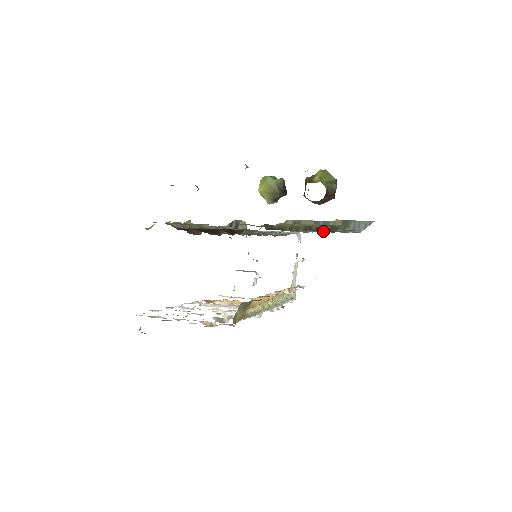
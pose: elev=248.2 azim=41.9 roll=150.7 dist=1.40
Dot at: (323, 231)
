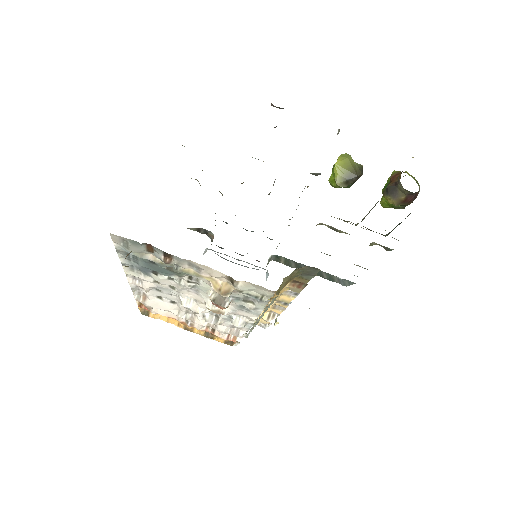
Dot at: (385, 236)
